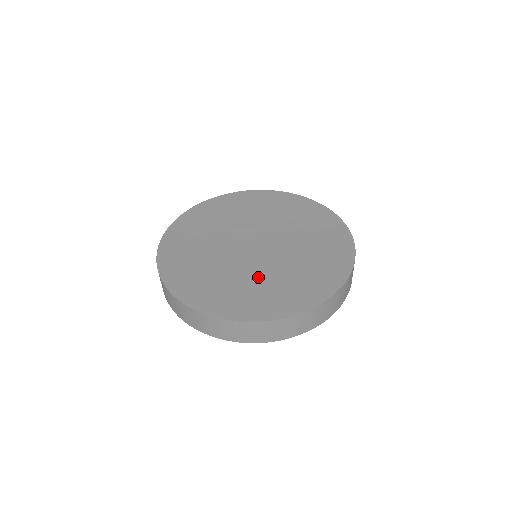
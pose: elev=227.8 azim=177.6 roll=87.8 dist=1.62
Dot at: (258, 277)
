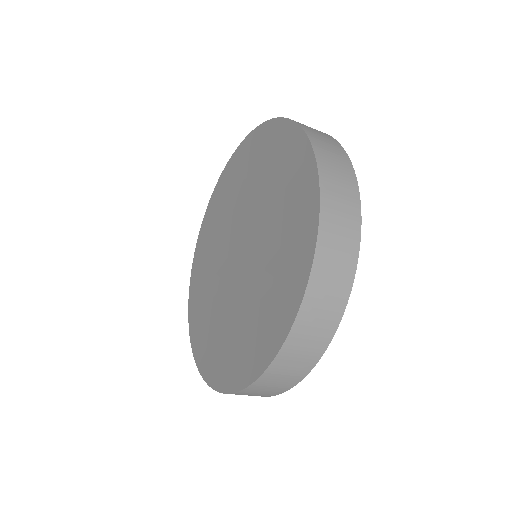
Dot at: (232, 314)
